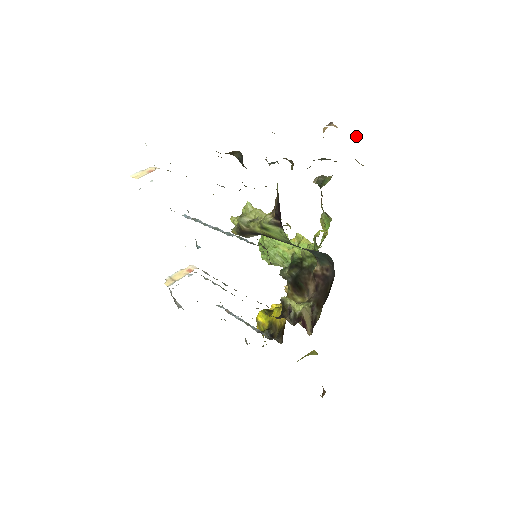
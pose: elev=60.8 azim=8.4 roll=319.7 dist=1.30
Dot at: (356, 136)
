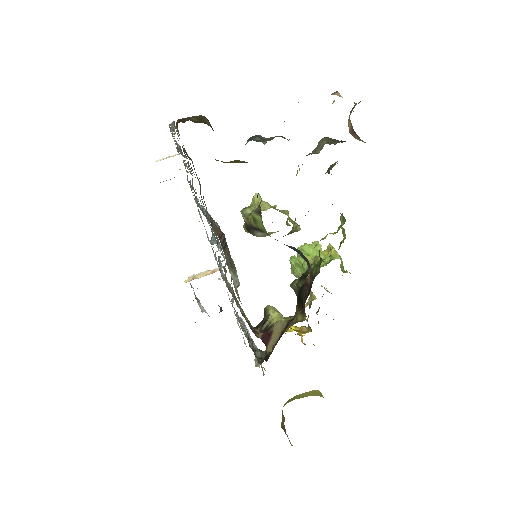
Dot at: (355, 103)
